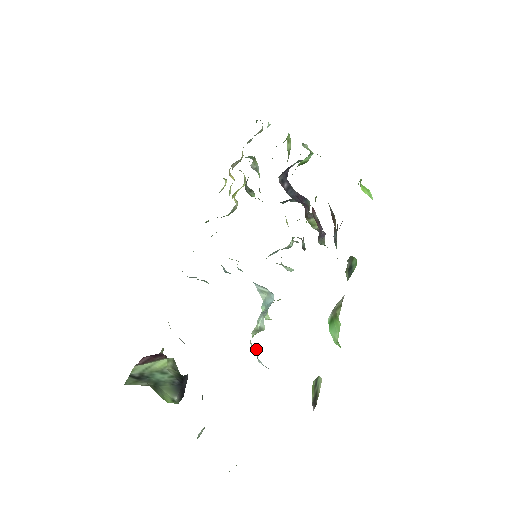
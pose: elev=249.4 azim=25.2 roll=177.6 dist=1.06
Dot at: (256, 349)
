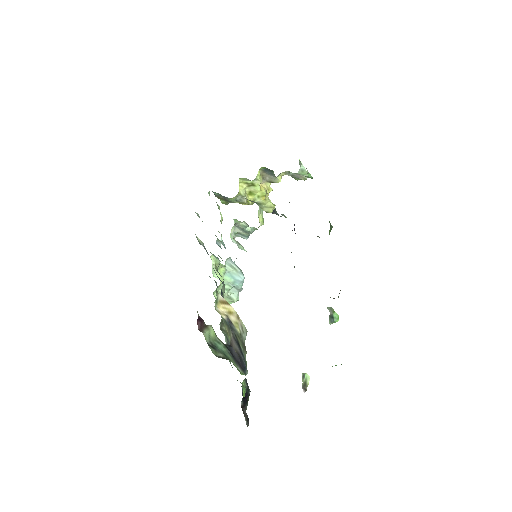
Dot at: occluded
